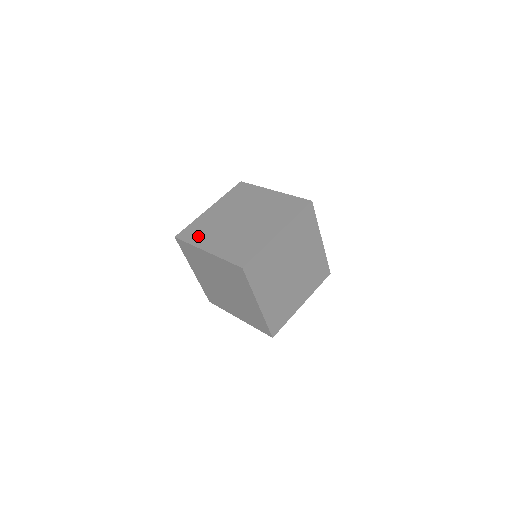
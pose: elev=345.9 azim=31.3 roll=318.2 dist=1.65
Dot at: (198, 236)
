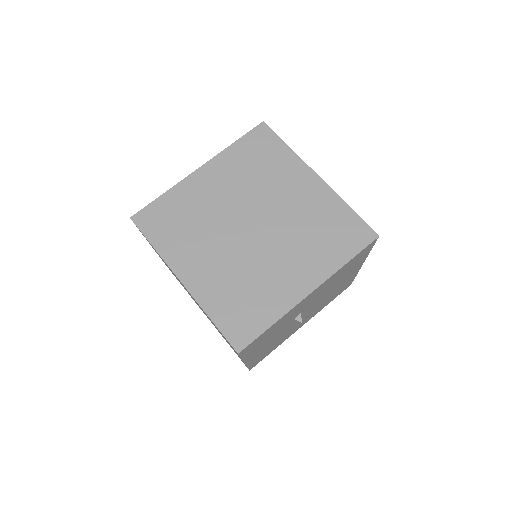
Dot at: occluded
